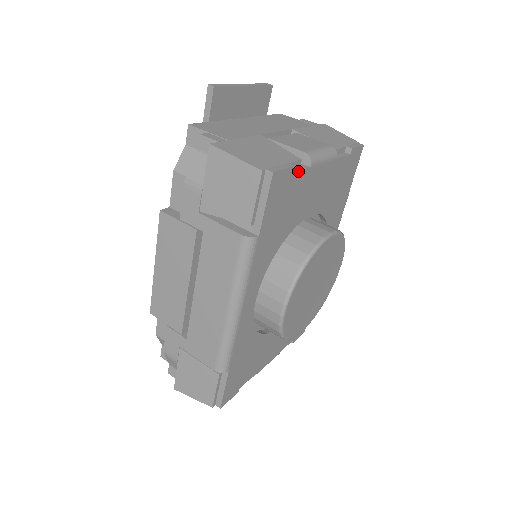
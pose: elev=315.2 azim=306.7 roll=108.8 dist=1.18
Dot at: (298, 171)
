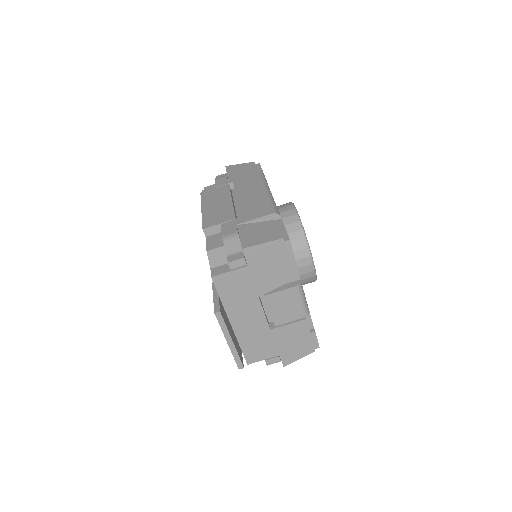
Dot at: (312, 323)
